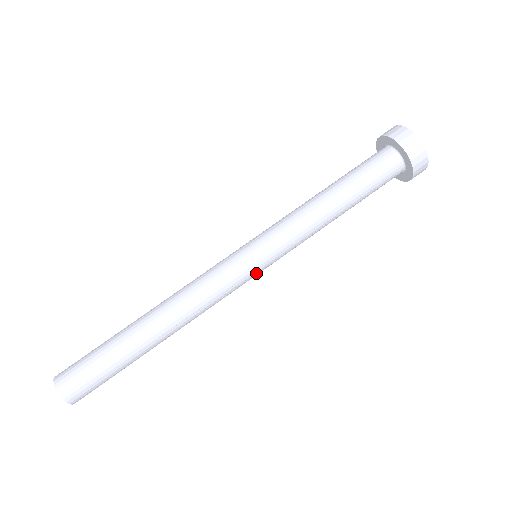
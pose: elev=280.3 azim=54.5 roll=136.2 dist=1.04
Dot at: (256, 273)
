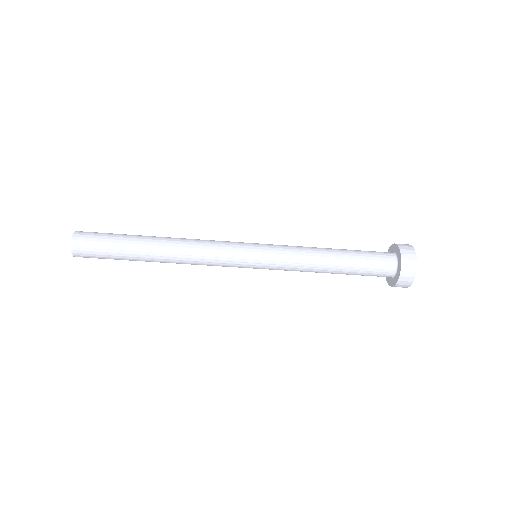
Dot at: occluded
